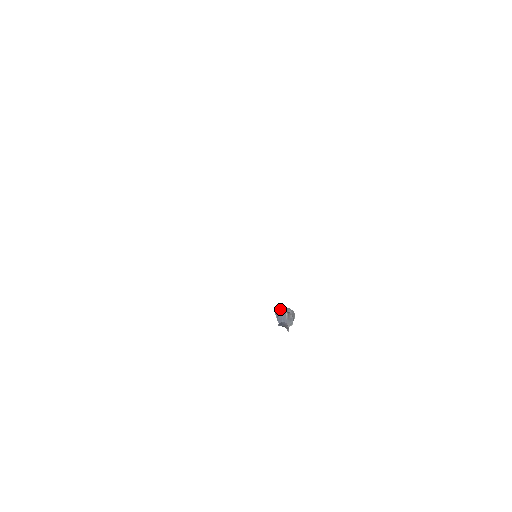
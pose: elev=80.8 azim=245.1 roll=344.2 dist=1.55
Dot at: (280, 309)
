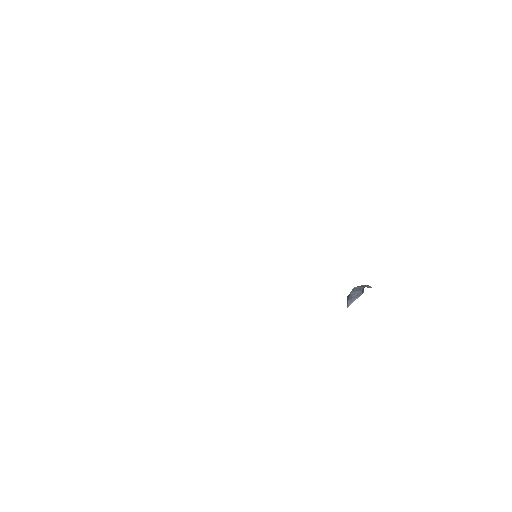
Dot at: (347, 298)
